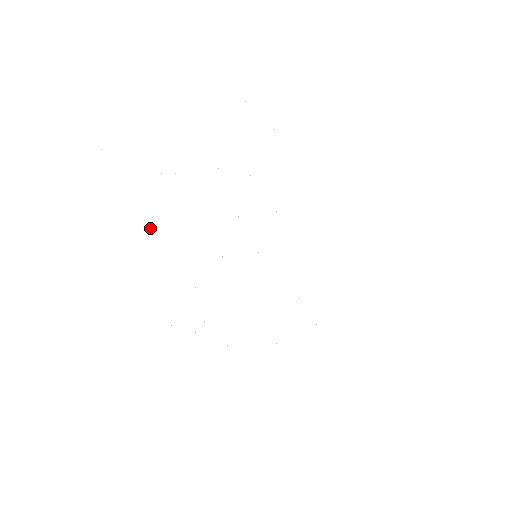
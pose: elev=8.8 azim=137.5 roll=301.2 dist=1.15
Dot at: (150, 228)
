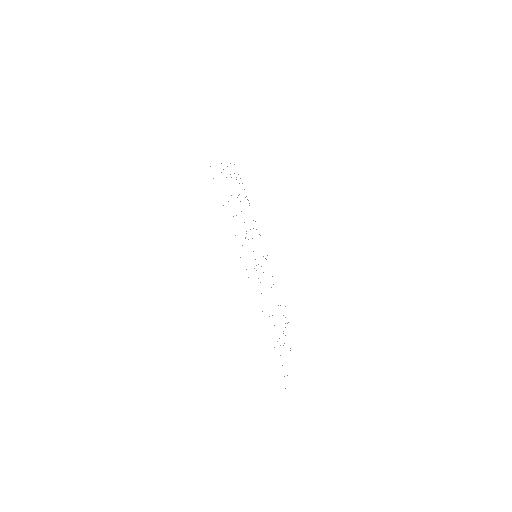
Dot at: occluded
